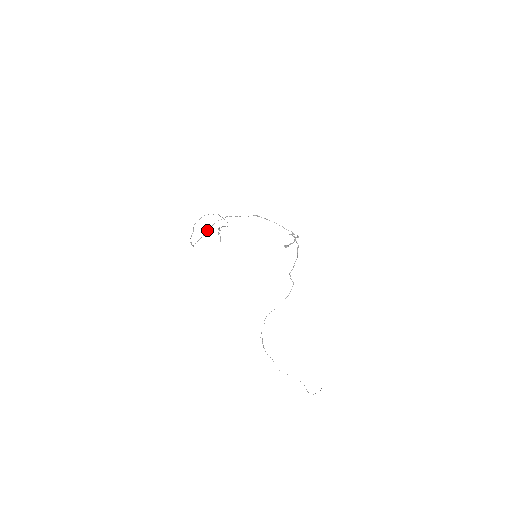
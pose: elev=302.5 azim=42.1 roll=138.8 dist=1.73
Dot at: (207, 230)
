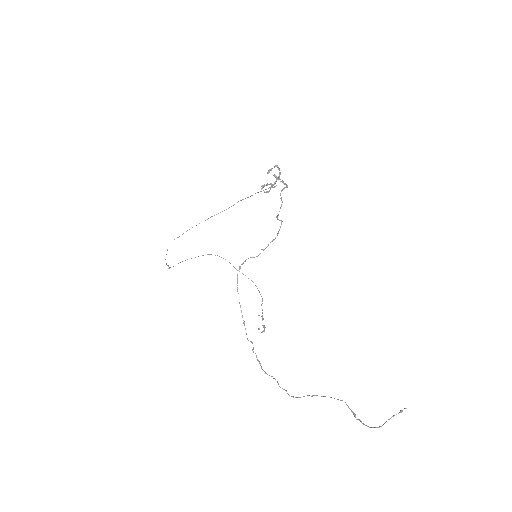
Dot at: occluded
